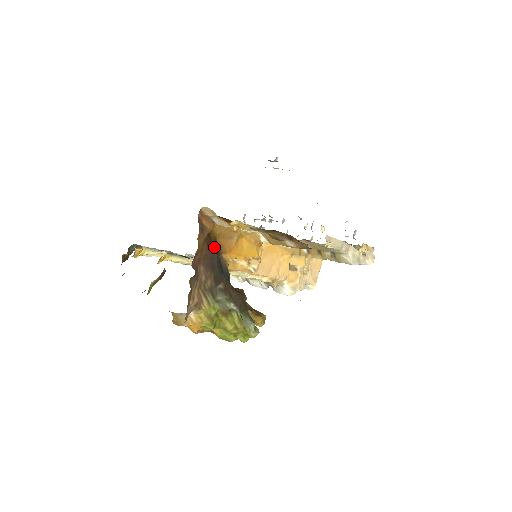
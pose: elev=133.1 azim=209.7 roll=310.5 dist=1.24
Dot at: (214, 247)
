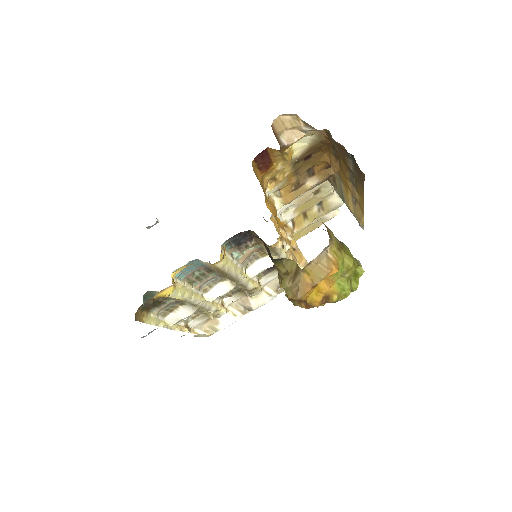
Dot at: occluded
